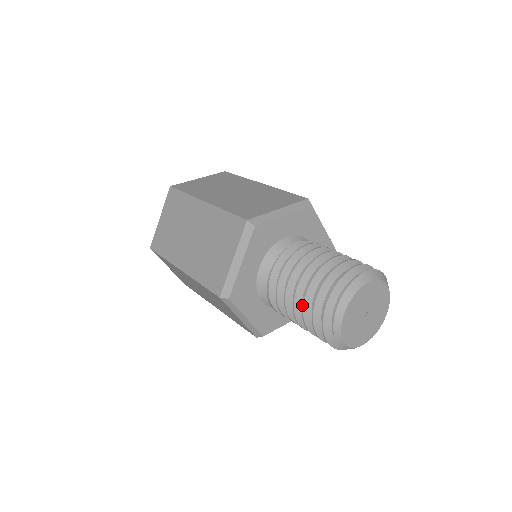
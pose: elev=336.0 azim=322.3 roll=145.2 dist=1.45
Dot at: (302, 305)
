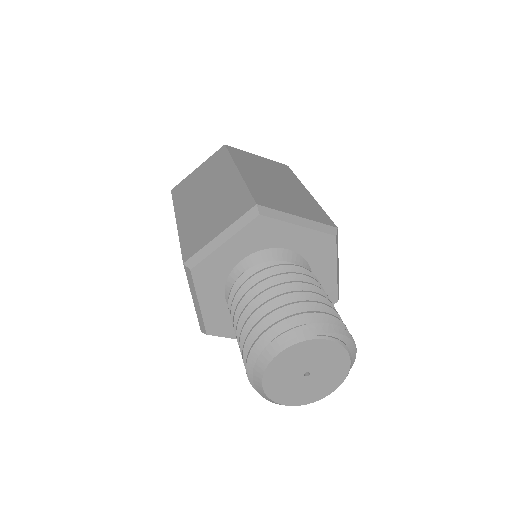
Dot at: occluded
